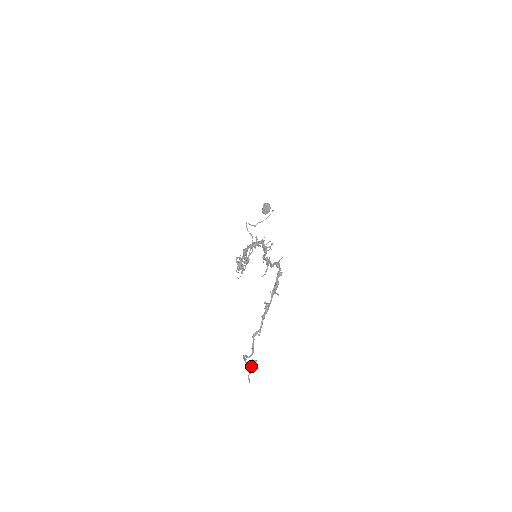
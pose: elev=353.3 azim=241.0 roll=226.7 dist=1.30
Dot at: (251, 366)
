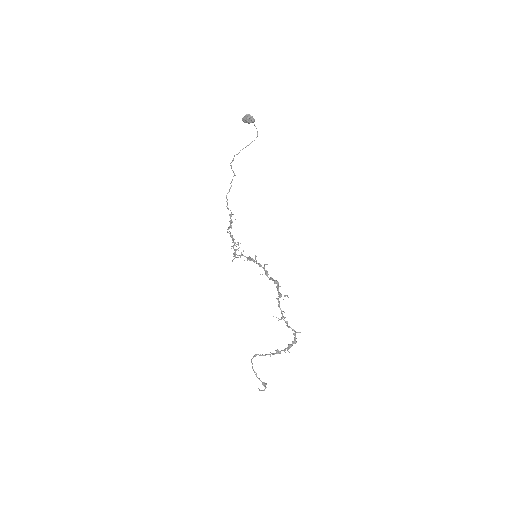
Dot at: occluded
